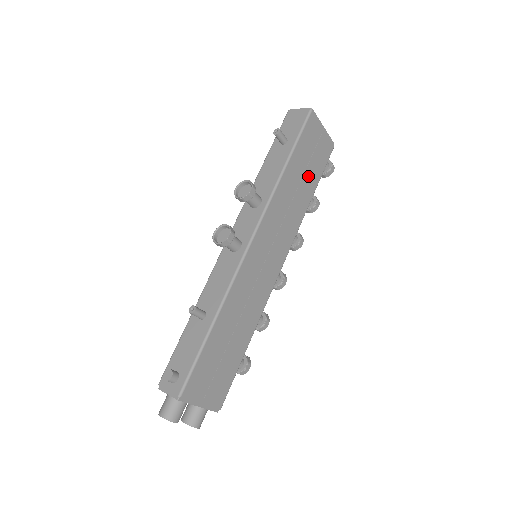
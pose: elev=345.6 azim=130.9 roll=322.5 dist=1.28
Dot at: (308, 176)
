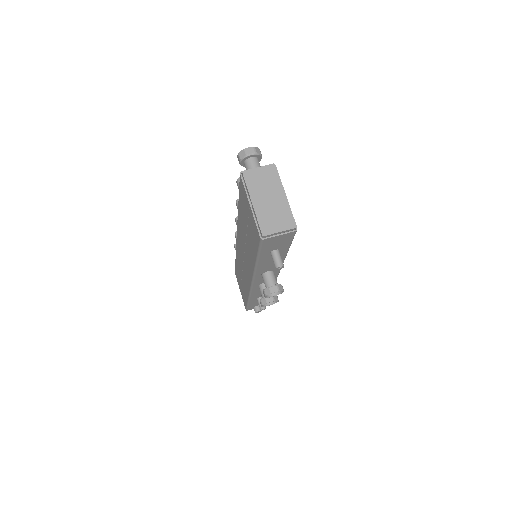
Dot at: occluded
